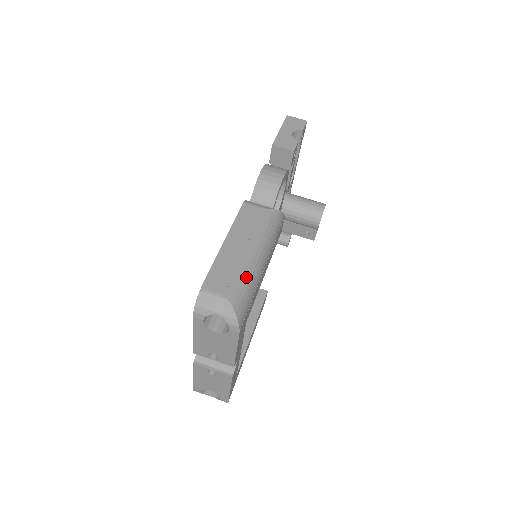
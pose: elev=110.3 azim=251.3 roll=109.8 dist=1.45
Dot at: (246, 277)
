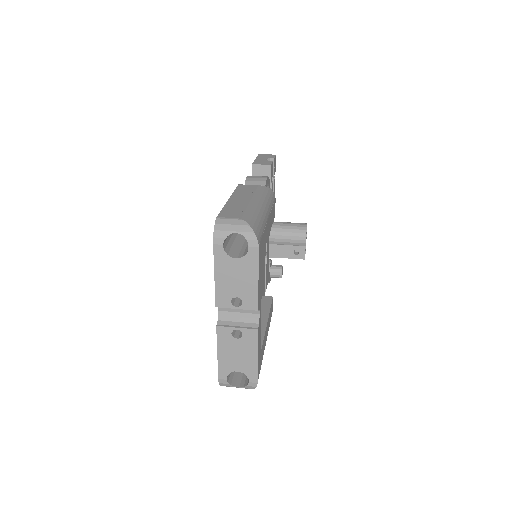
Dot at: (254, 212)
